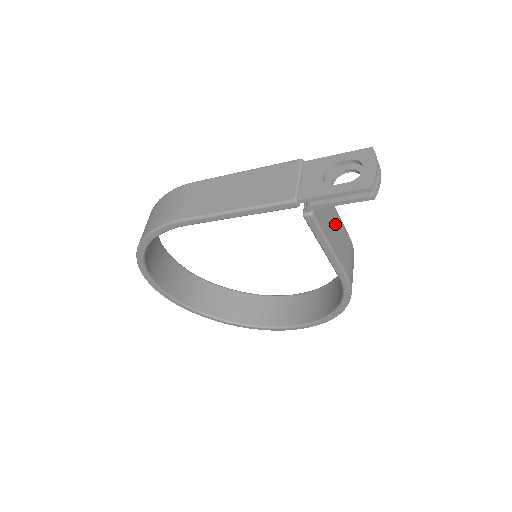
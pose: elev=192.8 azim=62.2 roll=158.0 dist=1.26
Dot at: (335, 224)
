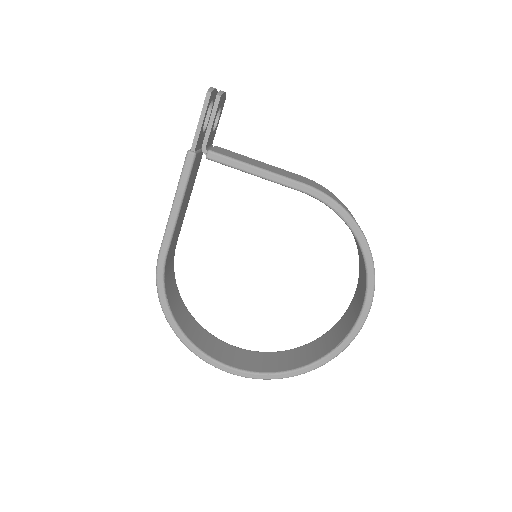
Dot at: (261, 164)
